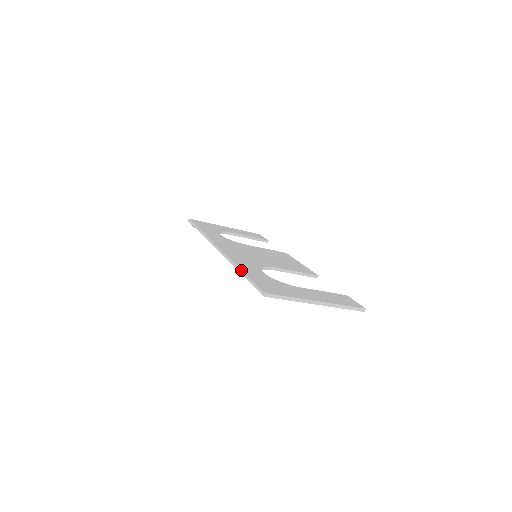
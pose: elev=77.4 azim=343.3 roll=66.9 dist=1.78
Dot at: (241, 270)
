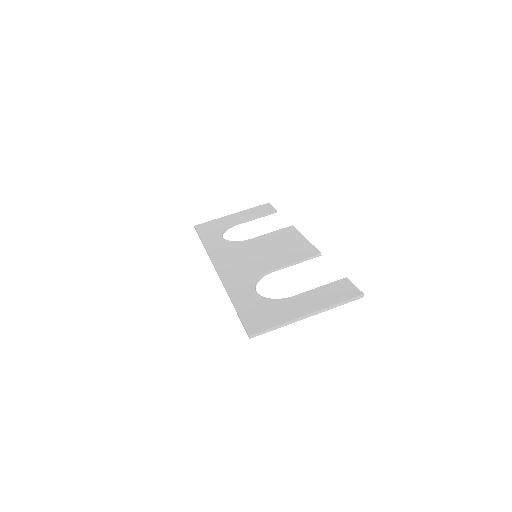
Dot at: (232, 302)
